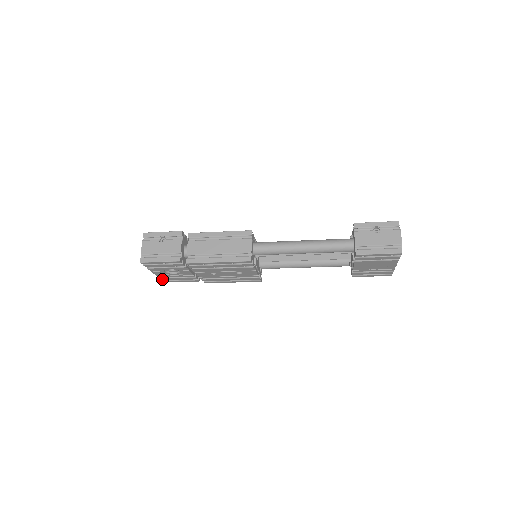
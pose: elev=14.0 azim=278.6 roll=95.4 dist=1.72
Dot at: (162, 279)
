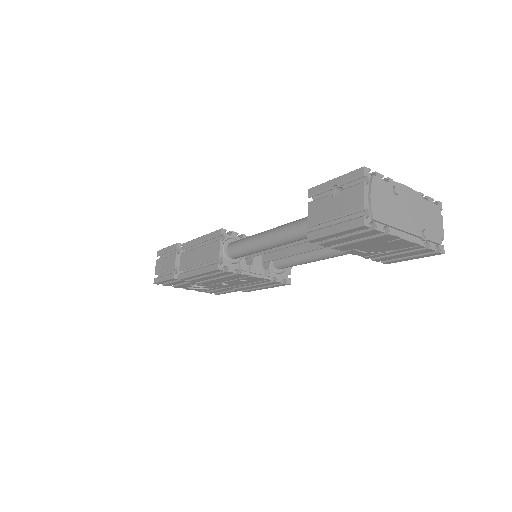
Dot at: occluded
